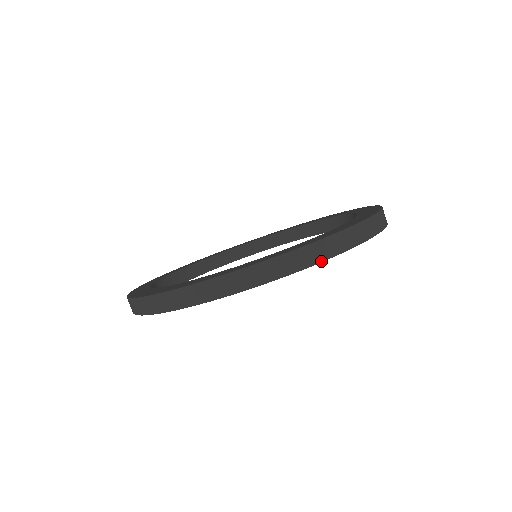
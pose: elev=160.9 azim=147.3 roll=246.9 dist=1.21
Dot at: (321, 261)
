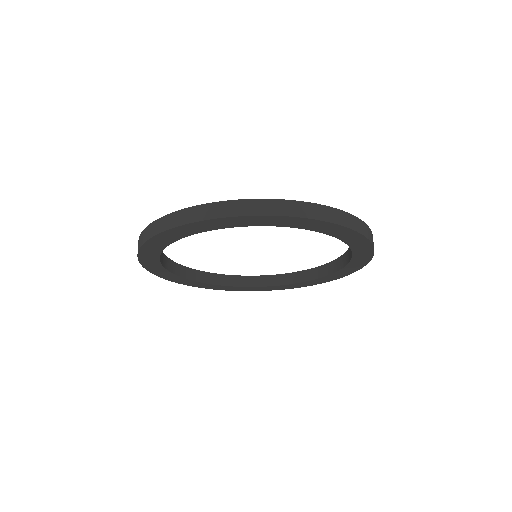
Dot at: (231, 216)
